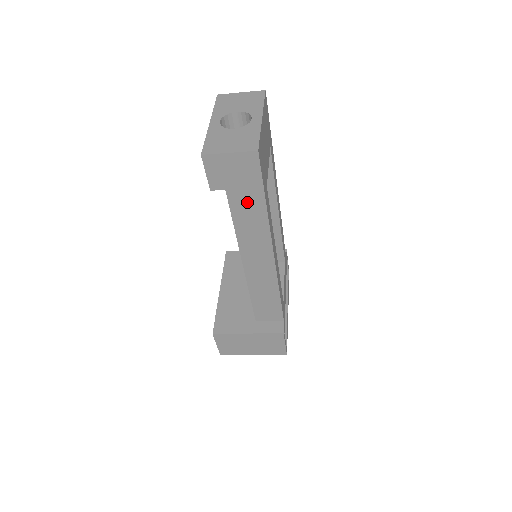
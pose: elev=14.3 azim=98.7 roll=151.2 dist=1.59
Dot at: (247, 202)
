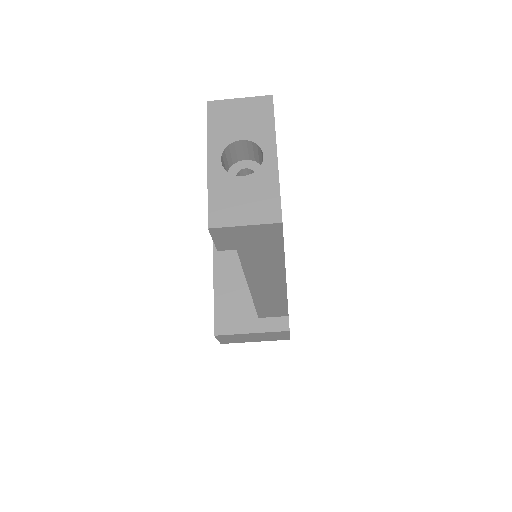
Dot at: (262, 256)
